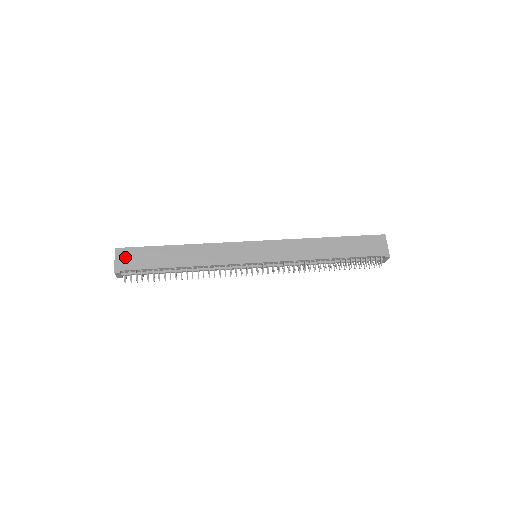
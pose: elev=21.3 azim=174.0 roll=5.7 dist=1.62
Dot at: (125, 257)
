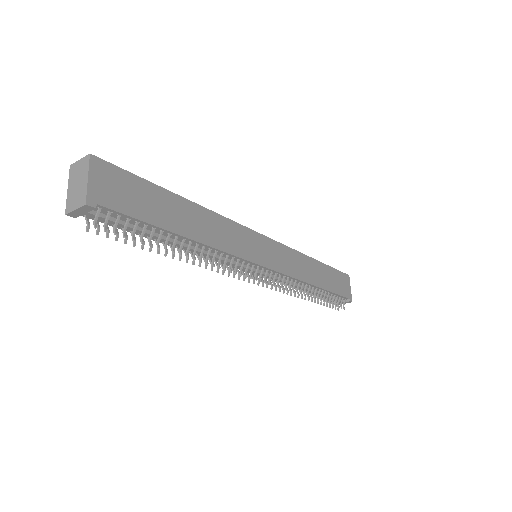
Dot at: (107, 181)
